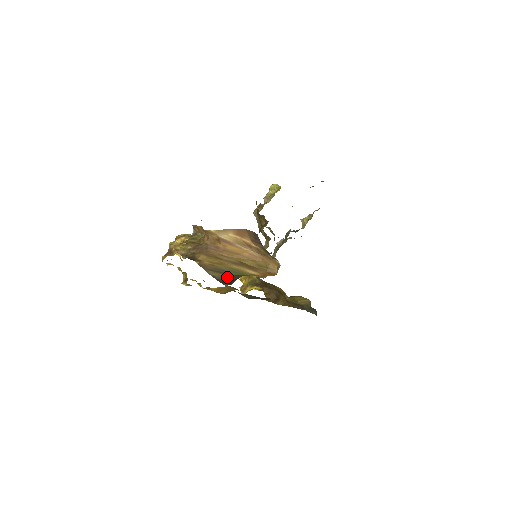
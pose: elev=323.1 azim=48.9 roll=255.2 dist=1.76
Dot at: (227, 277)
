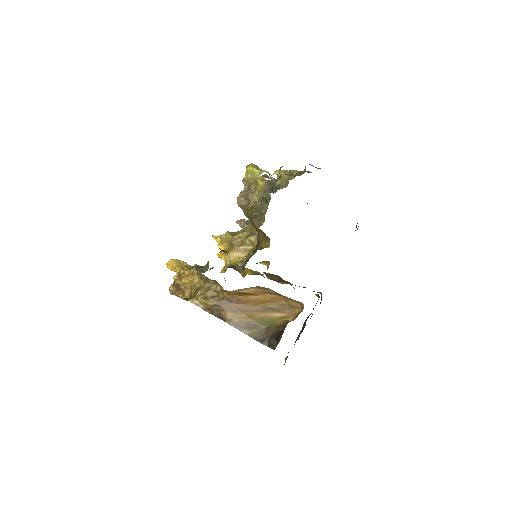
Dot at: (262, 332)
